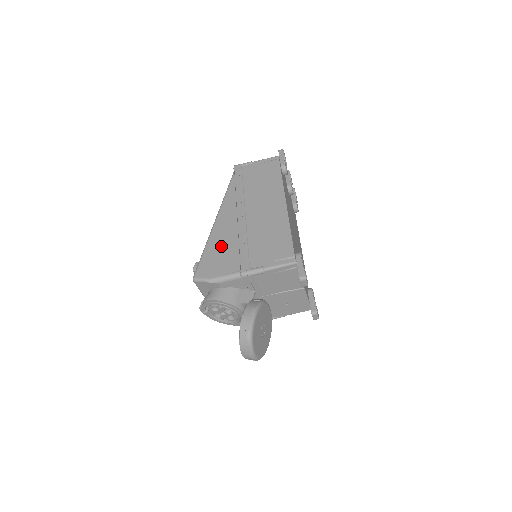
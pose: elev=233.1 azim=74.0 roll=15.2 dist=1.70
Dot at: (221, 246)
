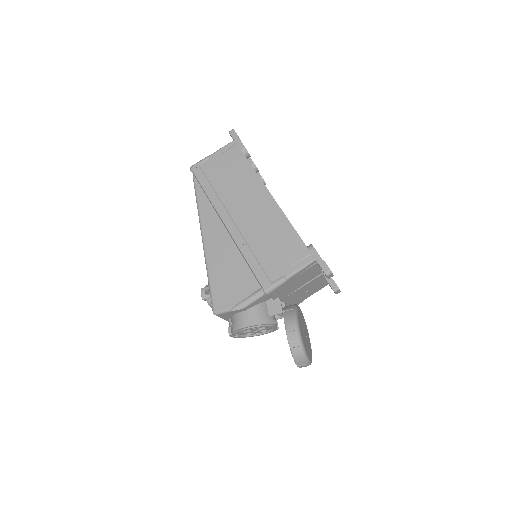
Dot at: (225, 267)
